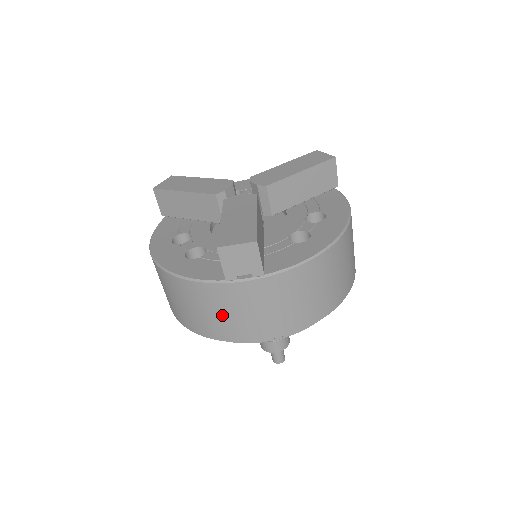
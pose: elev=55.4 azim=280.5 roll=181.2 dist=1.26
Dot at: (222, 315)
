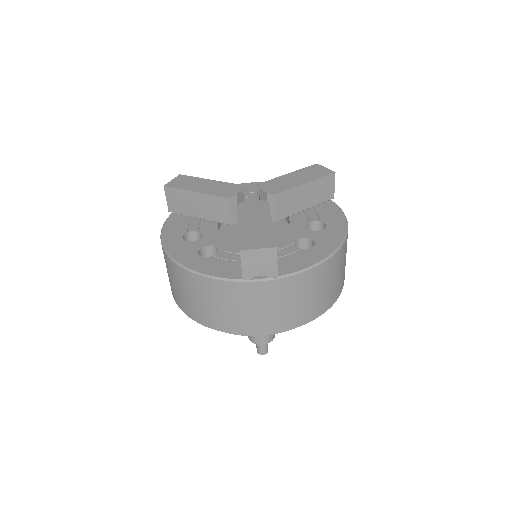
Dot at: (233, 310)
